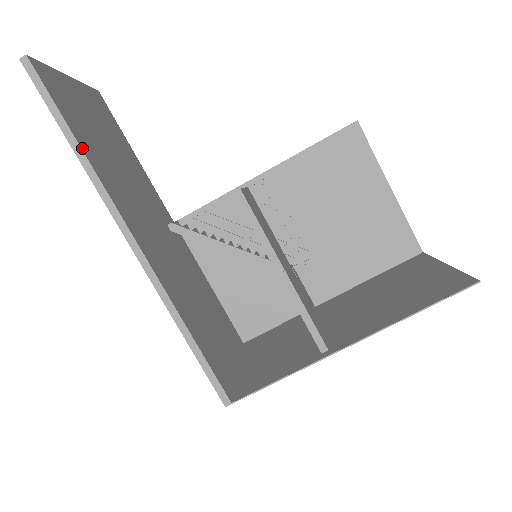
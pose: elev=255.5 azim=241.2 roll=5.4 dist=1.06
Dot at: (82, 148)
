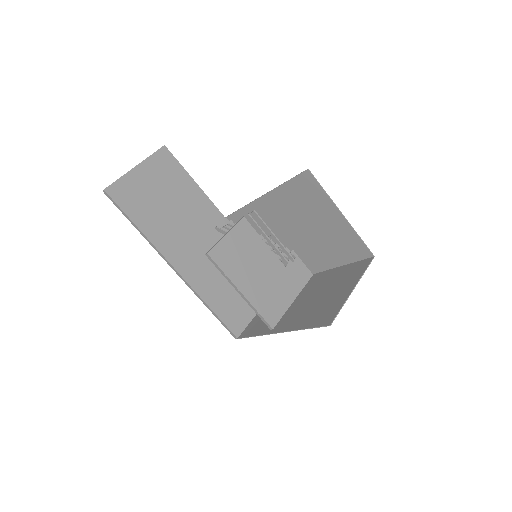
Dot at: (140, 228)
